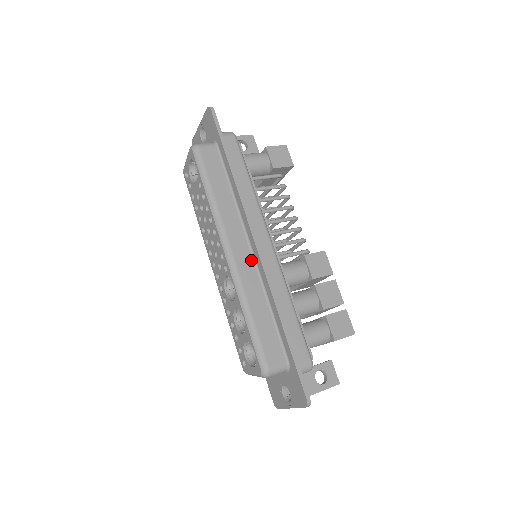
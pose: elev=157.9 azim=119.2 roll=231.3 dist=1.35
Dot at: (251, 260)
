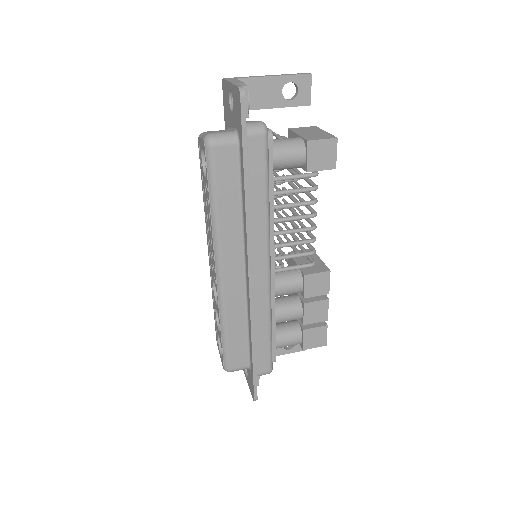
Dot at: (242, 282)
